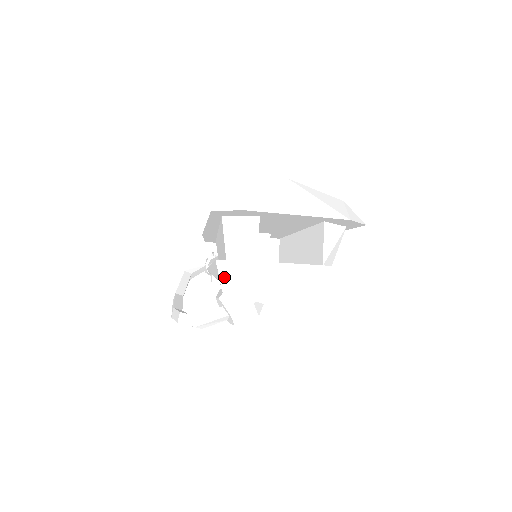
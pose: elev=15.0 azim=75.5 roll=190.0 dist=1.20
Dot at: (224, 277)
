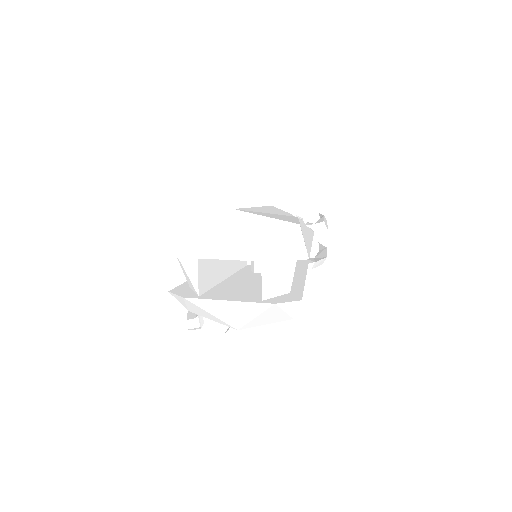
Dot at: (182, 303)
